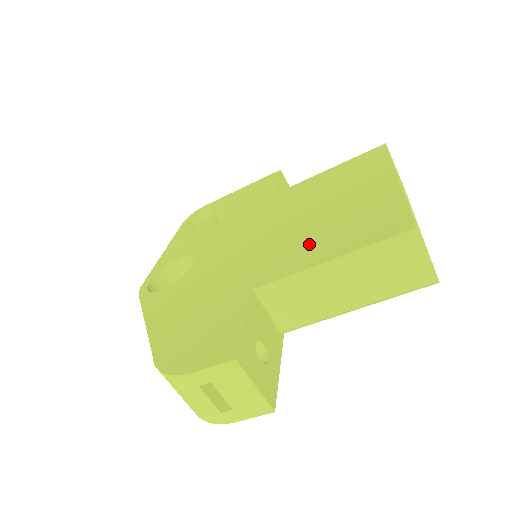
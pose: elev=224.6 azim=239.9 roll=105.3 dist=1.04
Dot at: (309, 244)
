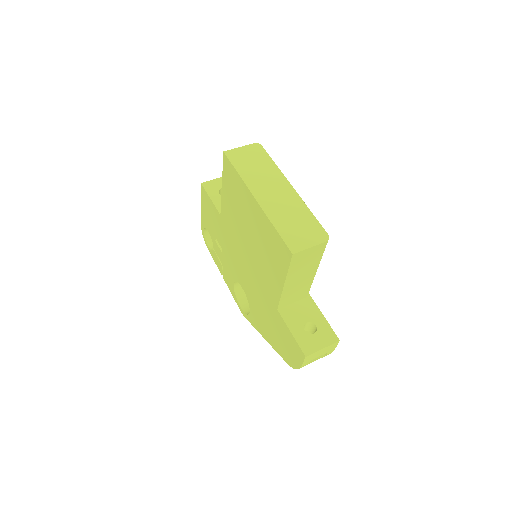
Dot at: (269, 270)
